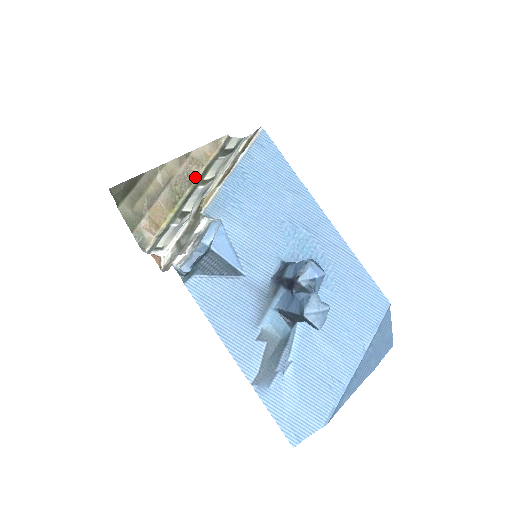
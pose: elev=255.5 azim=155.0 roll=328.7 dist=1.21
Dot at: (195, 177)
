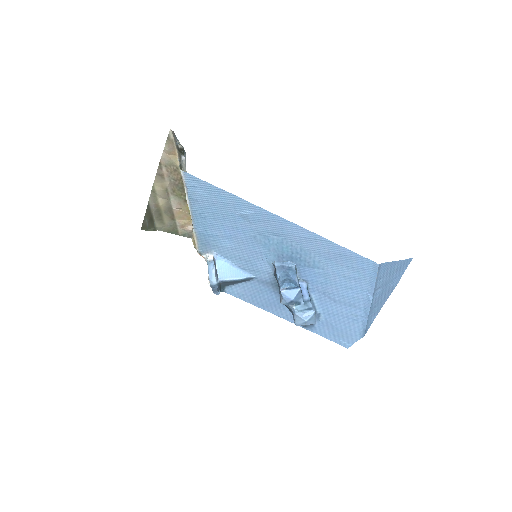
Dot at: (180, 177)
